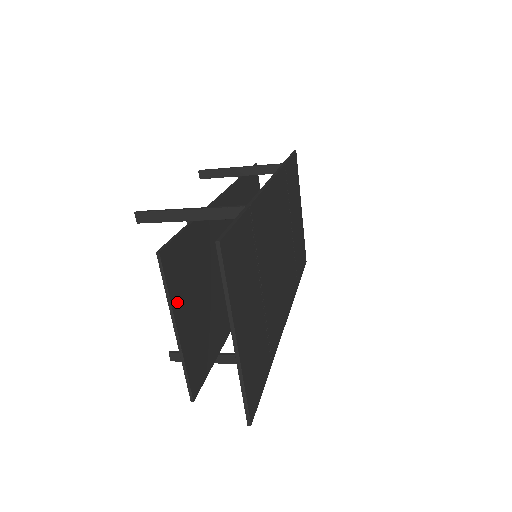
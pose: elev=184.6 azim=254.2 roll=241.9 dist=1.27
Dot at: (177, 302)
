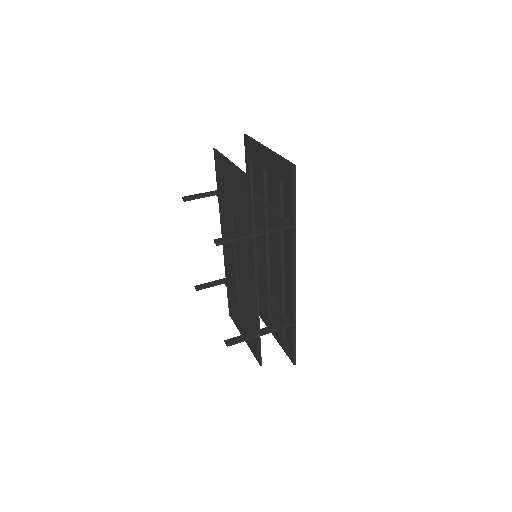
Dot at: occluded
